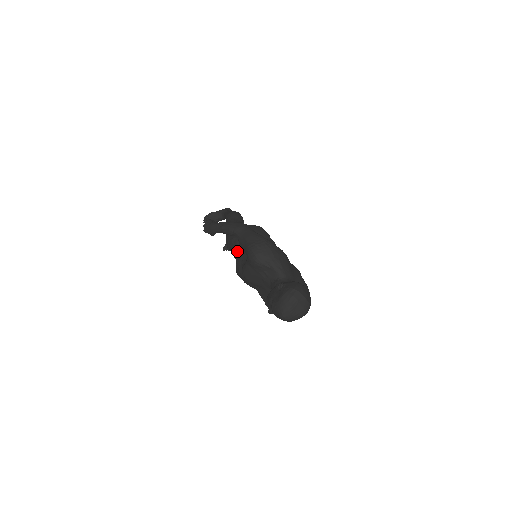
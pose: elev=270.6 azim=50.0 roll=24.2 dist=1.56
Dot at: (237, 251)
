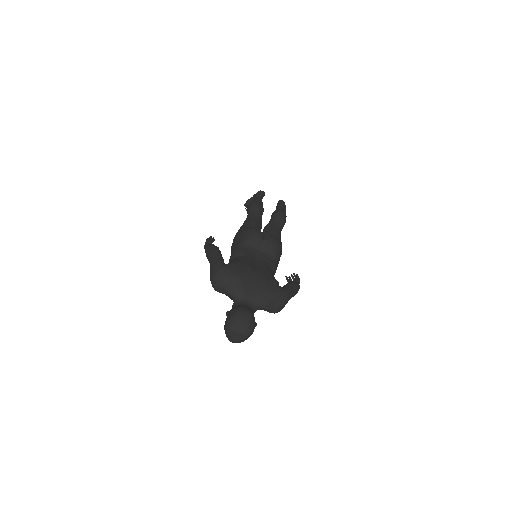
Dot at: occluded
